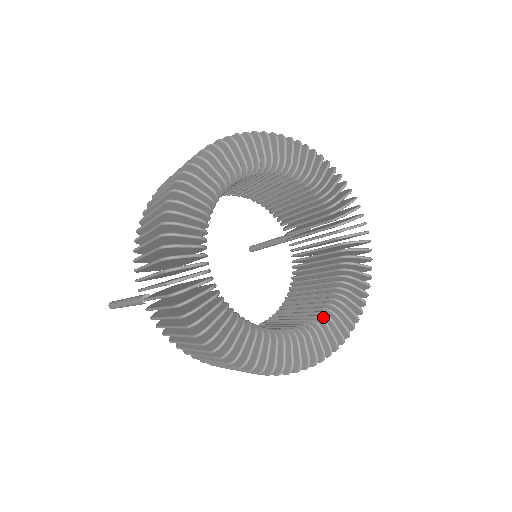
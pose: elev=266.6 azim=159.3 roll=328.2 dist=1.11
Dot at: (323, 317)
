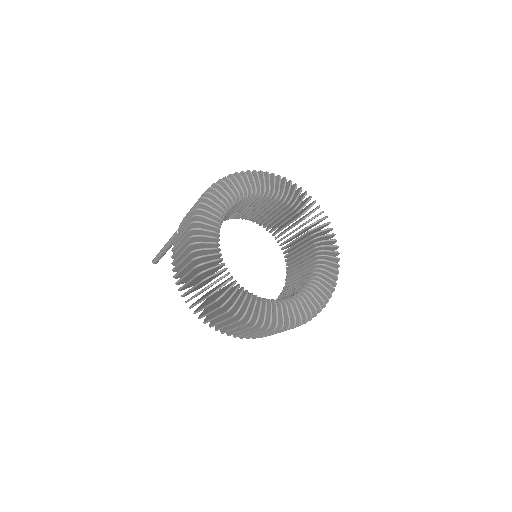
Dot at: (268, 302)
